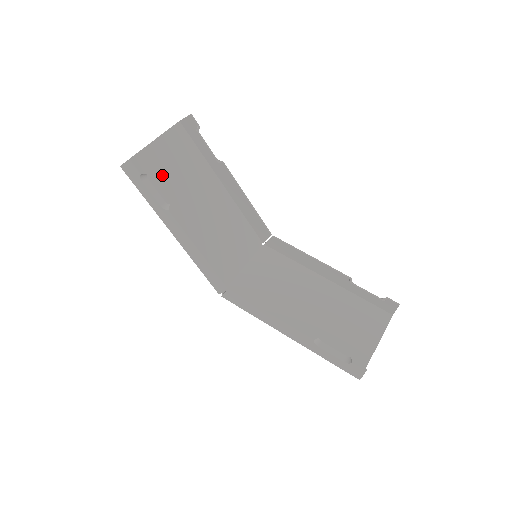
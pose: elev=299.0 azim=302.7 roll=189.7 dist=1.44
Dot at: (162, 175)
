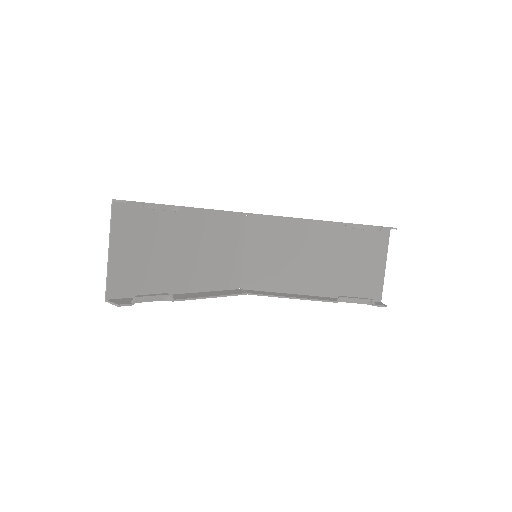
Dot at: (139, 266)
